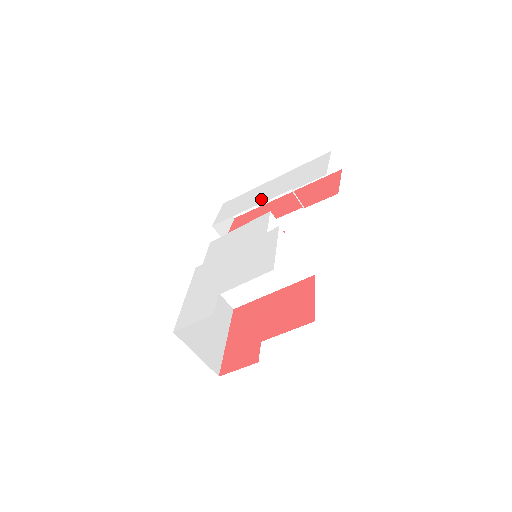
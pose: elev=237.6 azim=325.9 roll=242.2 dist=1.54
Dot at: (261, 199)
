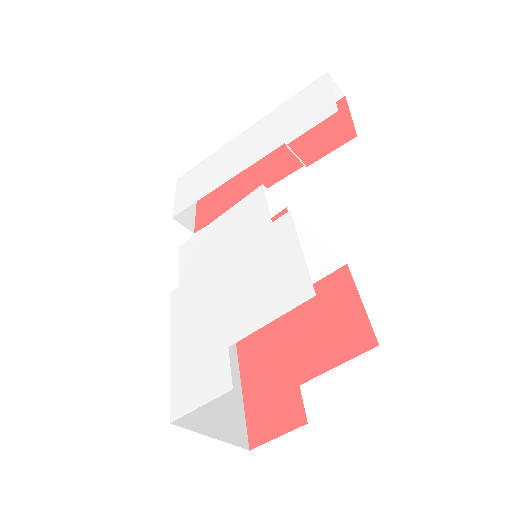
Dot at: (238, 165)
